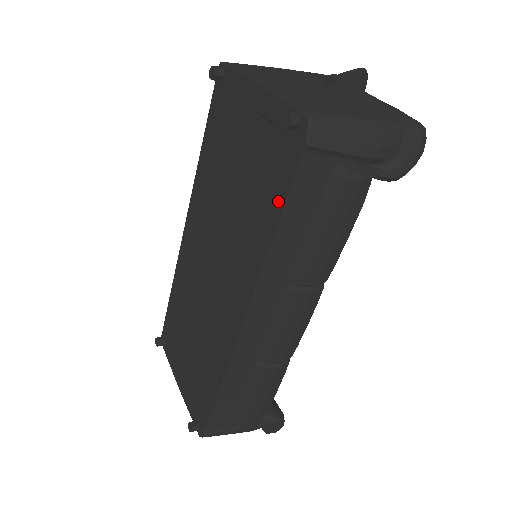
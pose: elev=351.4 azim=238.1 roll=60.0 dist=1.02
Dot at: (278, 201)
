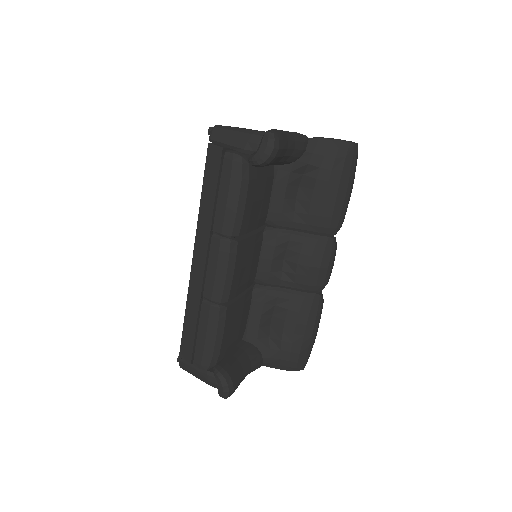
Dot at: occluded
